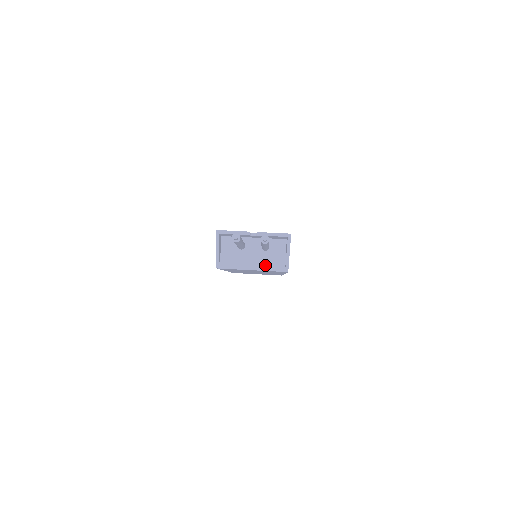
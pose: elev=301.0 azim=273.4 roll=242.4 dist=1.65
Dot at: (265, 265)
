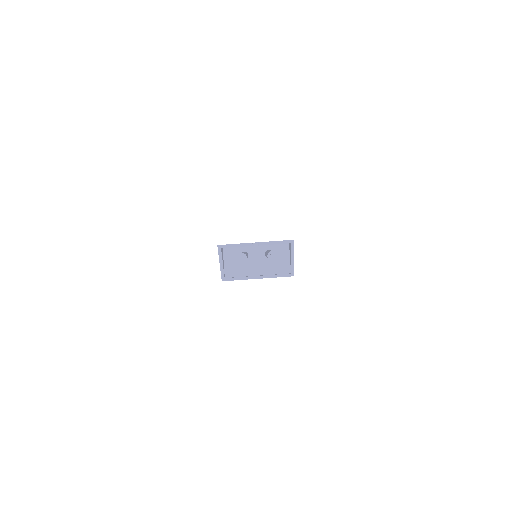
Dot at: (270, 272)
